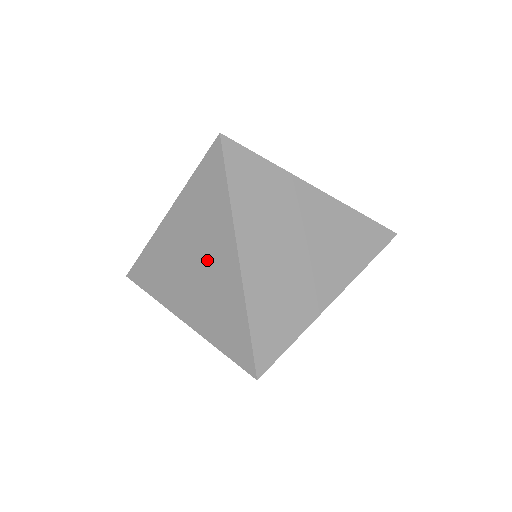
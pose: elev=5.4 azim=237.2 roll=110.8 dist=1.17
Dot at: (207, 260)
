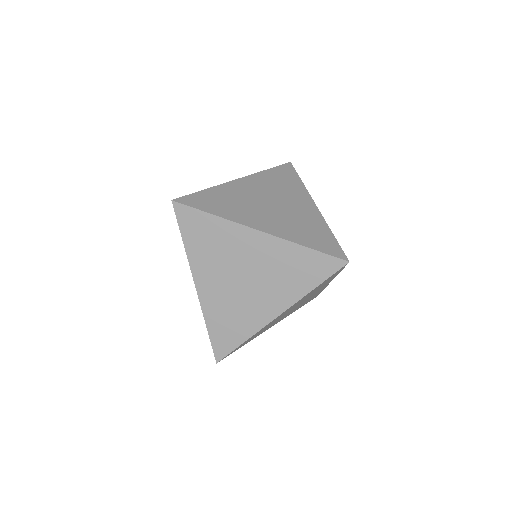
Dot at: occluded
